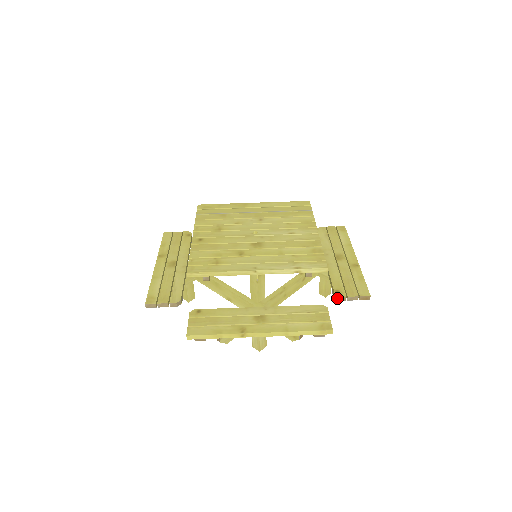
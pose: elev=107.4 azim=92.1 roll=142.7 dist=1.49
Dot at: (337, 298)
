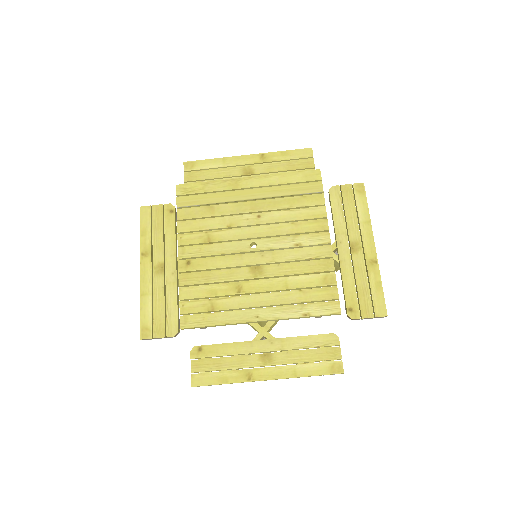
Dot at: (350, 318)
